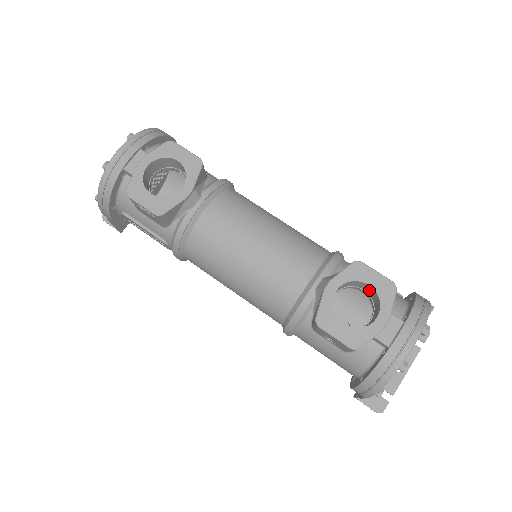
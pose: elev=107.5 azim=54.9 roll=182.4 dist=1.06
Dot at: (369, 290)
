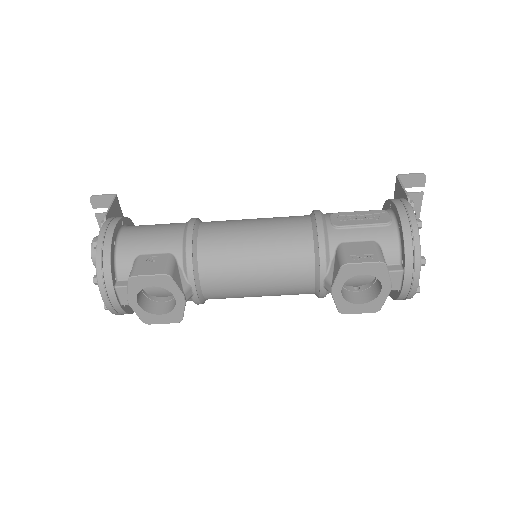
Dot at: occluded
